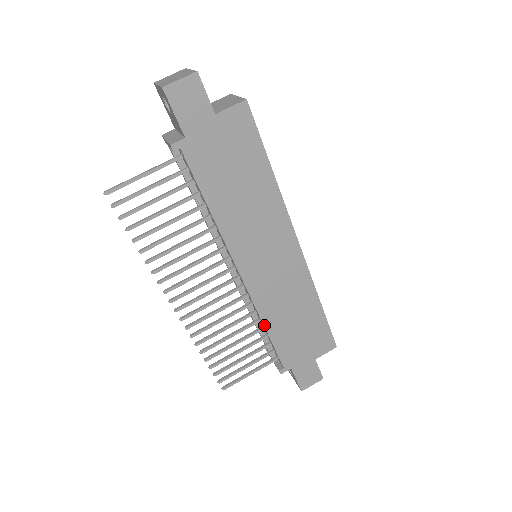
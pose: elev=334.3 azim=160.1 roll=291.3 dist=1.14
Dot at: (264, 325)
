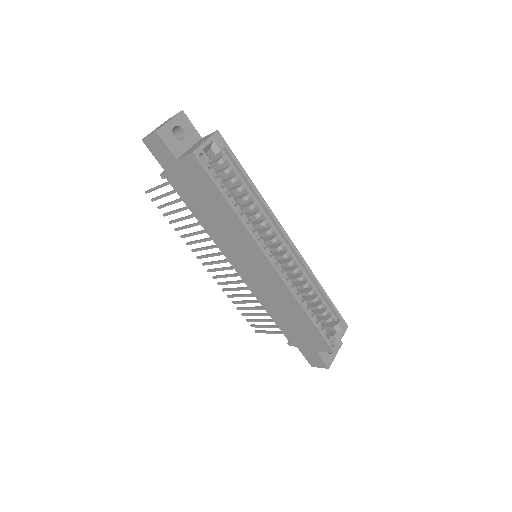
Dot at: (264, 307)
